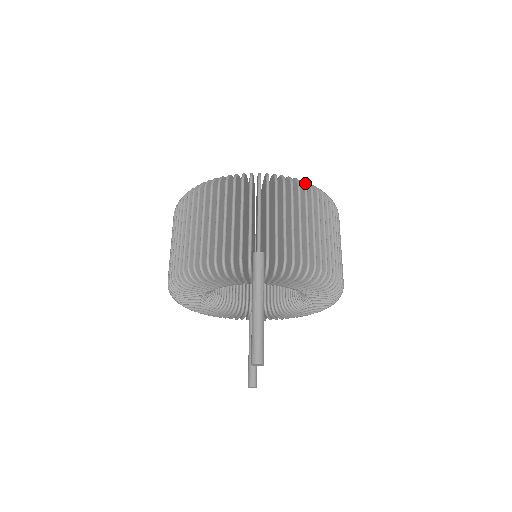
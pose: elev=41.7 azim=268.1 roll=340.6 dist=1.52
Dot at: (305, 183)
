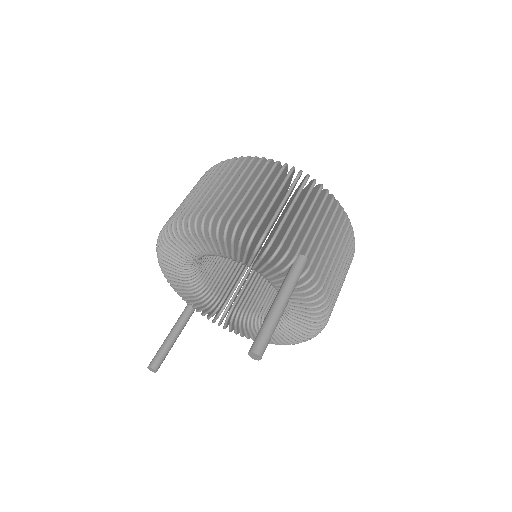
Dot at: occluded
